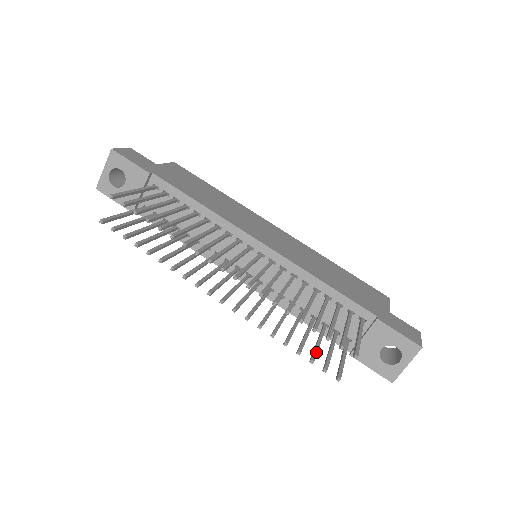
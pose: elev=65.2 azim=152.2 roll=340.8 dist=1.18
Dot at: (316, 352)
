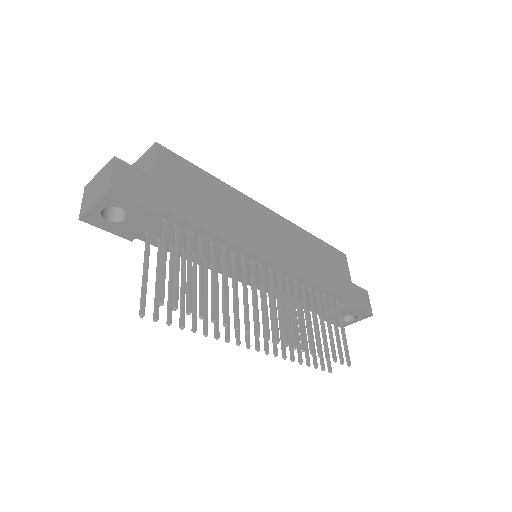
Dot at: (315, 354)
